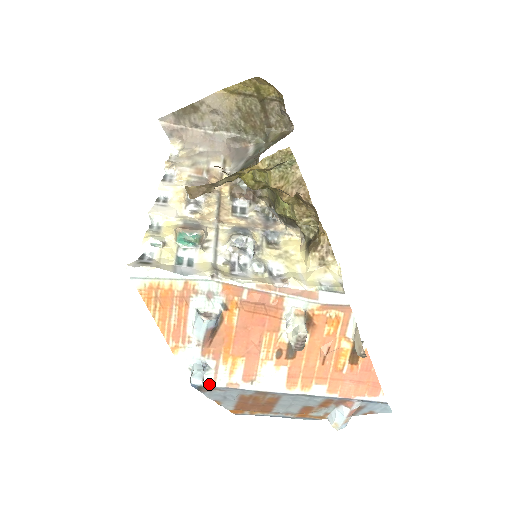
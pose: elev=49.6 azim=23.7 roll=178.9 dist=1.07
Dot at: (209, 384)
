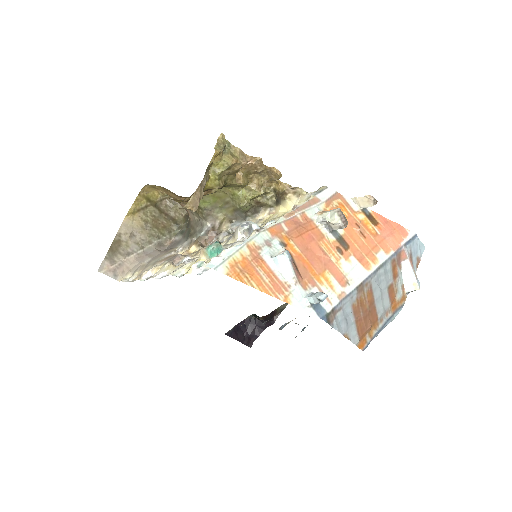
Dot at: (329, 308)
